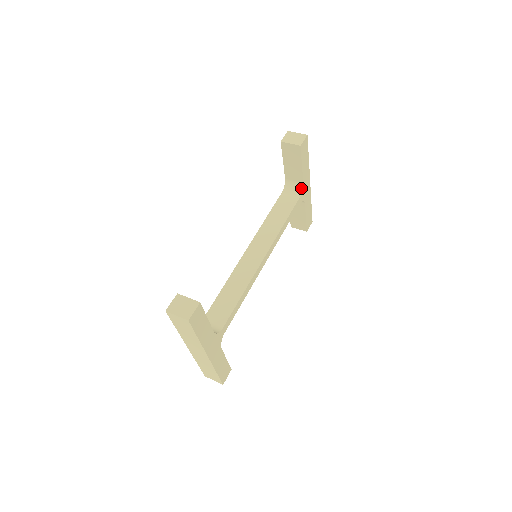
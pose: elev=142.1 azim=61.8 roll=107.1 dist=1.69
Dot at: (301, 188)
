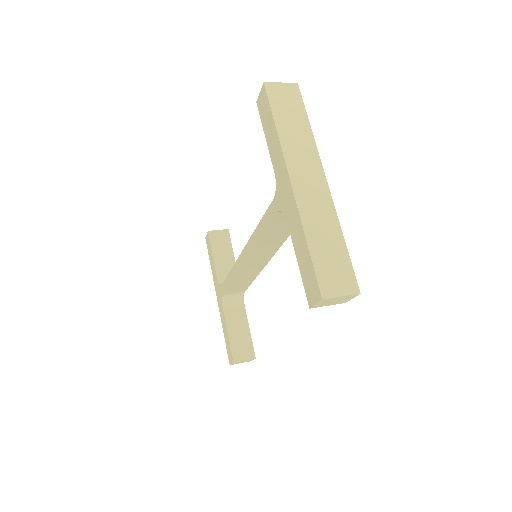
Dot at: occluded
